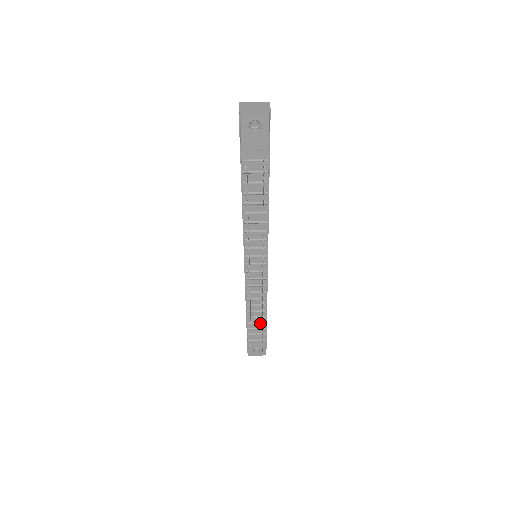
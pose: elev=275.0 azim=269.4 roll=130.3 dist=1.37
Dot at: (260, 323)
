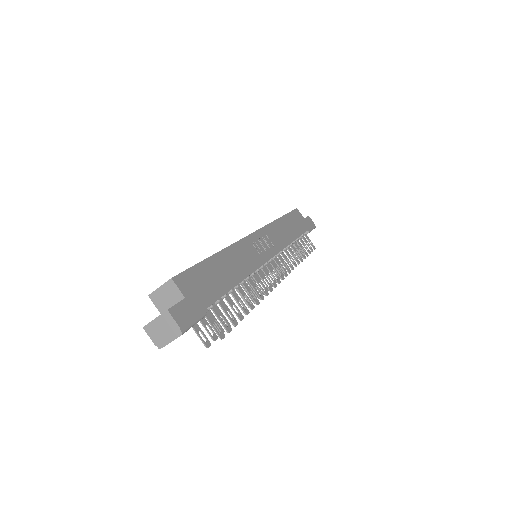
Dot at: occluded
